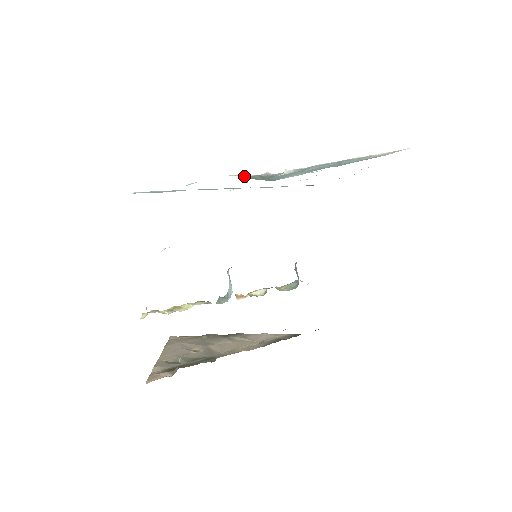
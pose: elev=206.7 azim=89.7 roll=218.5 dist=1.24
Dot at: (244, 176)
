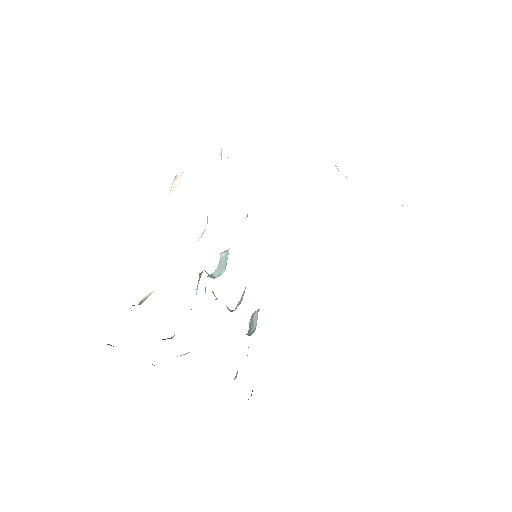
Dot at: occluded
